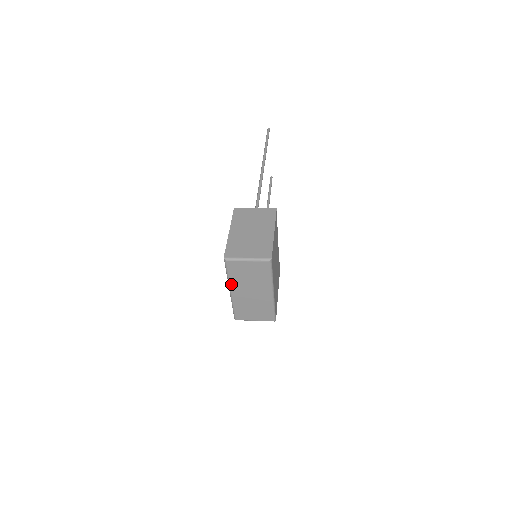
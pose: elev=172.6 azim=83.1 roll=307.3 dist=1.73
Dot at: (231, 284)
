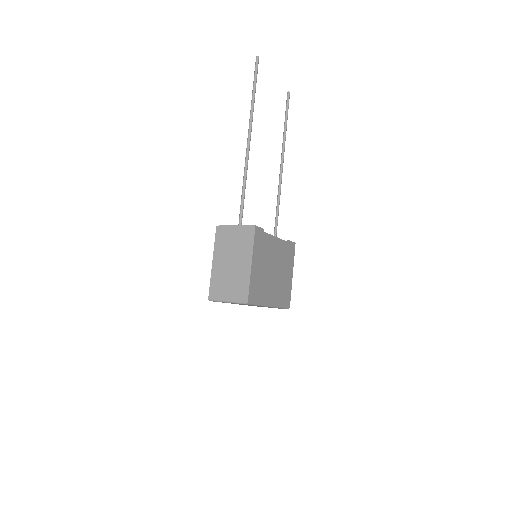
Dot at: occluded
